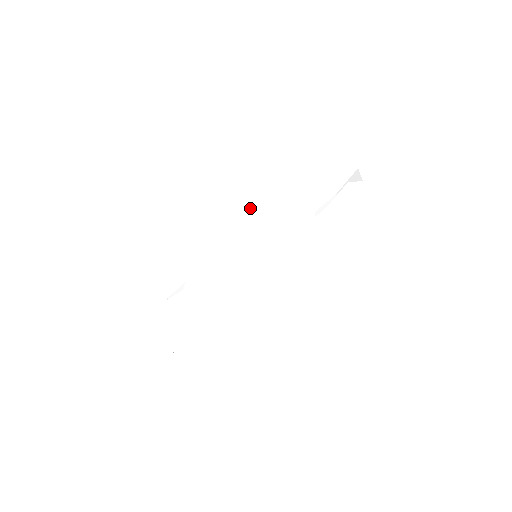
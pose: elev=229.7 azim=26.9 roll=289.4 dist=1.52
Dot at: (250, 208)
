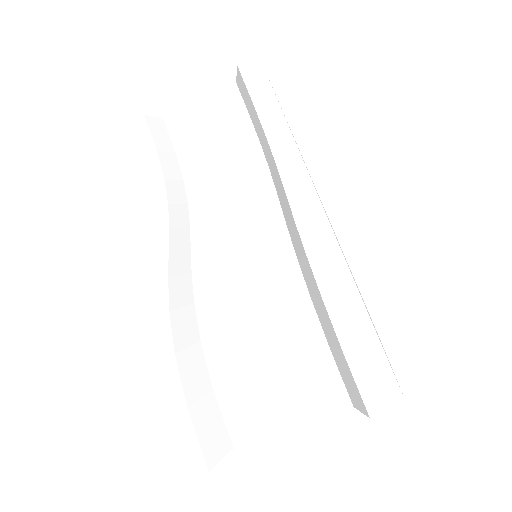
Dot at: (190, 226)
